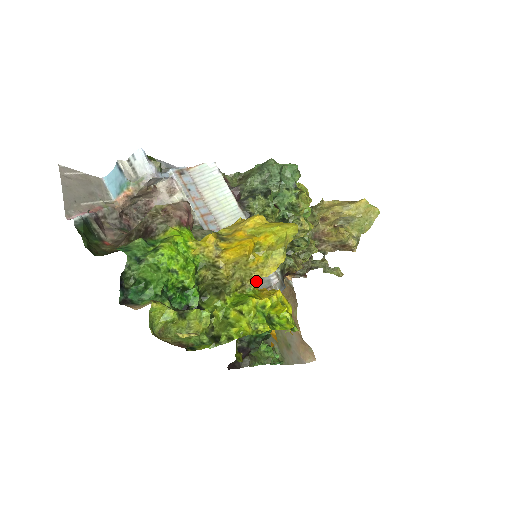
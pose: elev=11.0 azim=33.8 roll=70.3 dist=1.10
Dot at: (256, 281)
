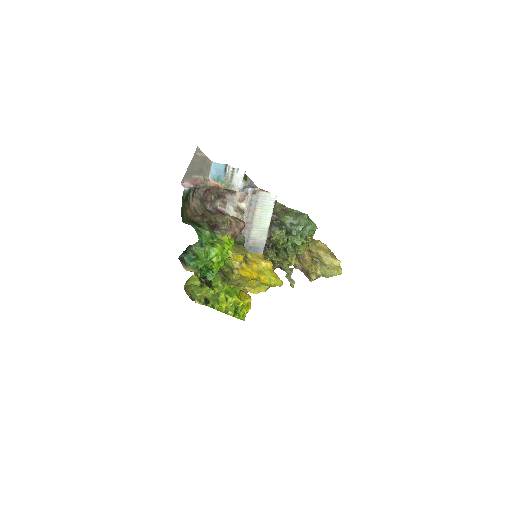
Dot at: (245, 288)
